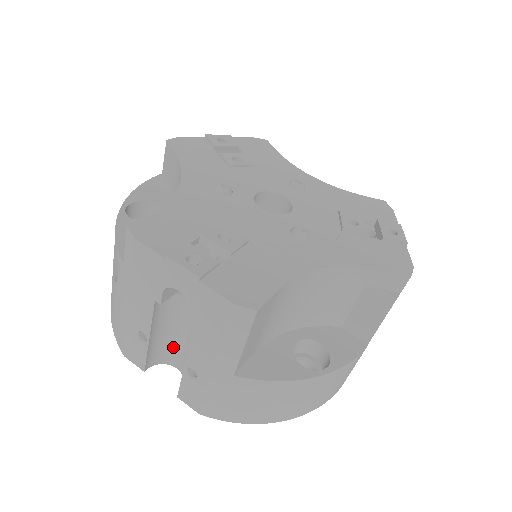
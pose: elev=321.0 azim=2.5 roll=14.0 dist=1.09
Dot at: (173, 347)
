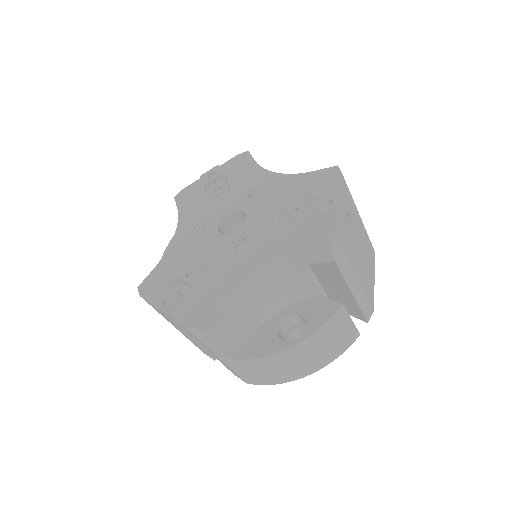
Dot at: occluded
